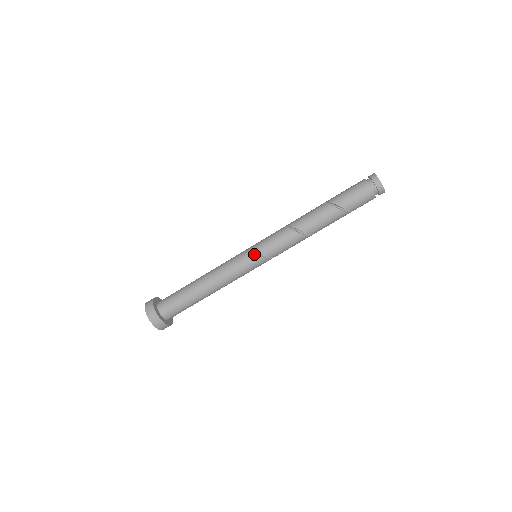
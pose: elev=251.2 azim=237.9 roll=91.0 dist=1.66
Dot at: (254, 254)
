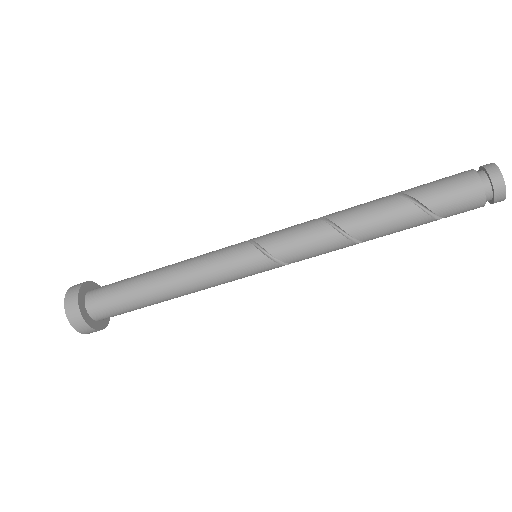
Dot at: (251, 246)
